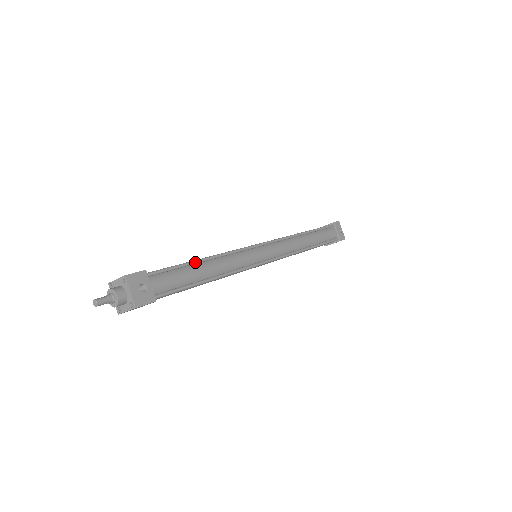
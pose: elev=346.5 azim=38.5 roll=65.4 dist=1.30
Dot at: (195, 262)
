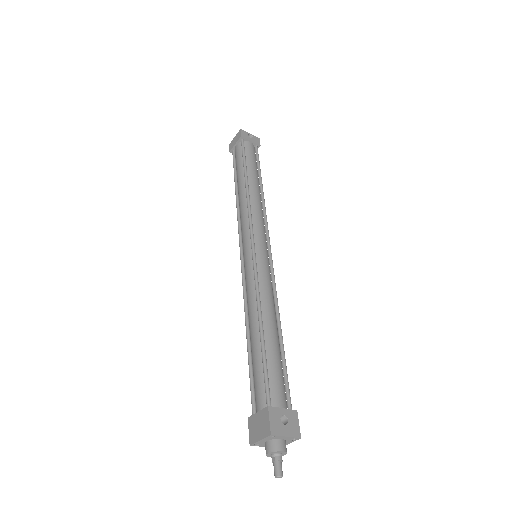
Dot at: (263, 340)
